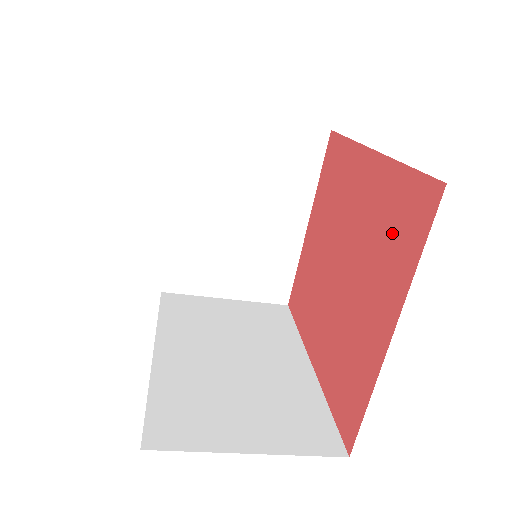
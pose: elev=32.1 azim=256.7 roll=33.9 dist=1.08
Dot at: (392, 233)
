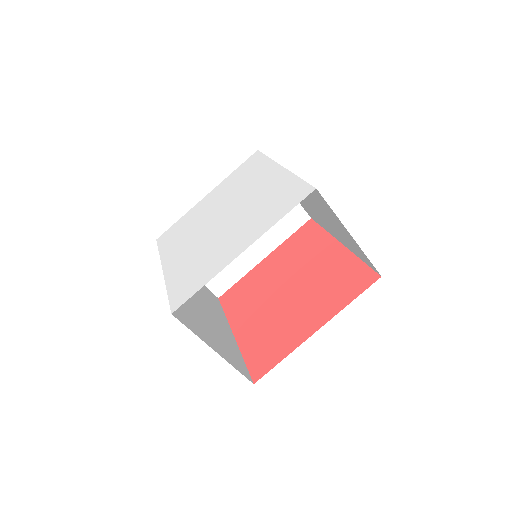
Dot at: (338, 285)
